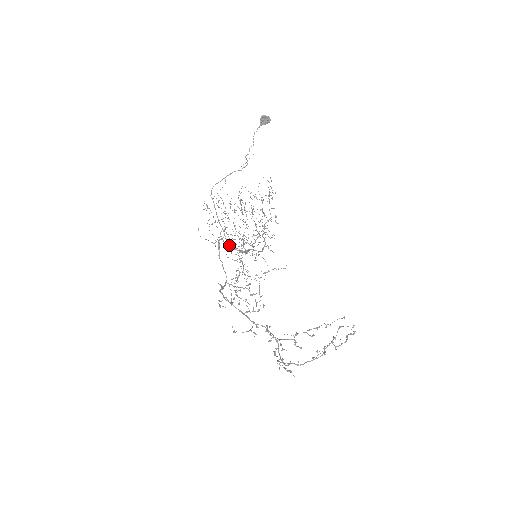
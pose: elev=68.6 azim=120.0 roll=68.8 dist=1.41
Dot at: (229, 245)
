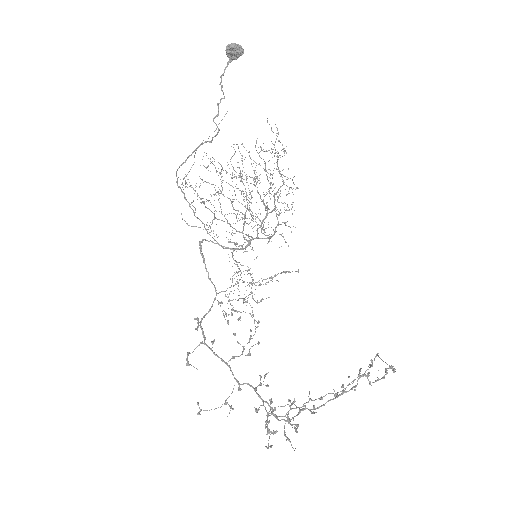
Dot at: occluded
